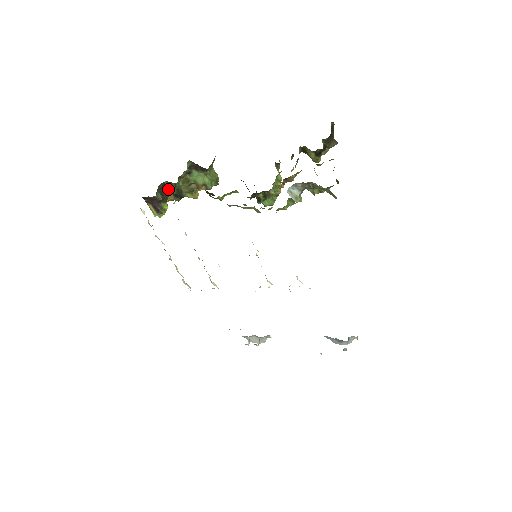
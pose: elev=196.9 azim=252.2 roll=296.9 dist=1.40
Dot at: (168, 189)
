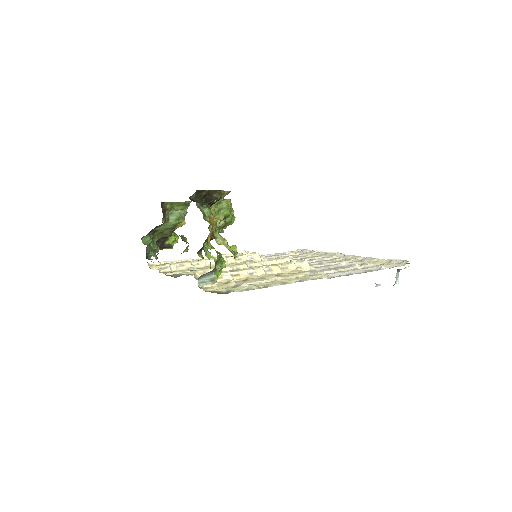
Dot at: (157, 240)
